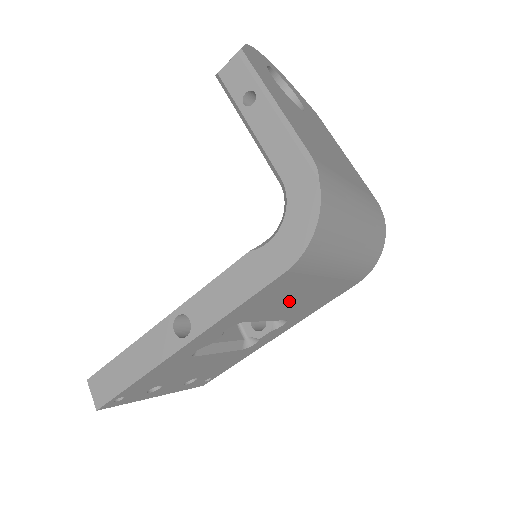
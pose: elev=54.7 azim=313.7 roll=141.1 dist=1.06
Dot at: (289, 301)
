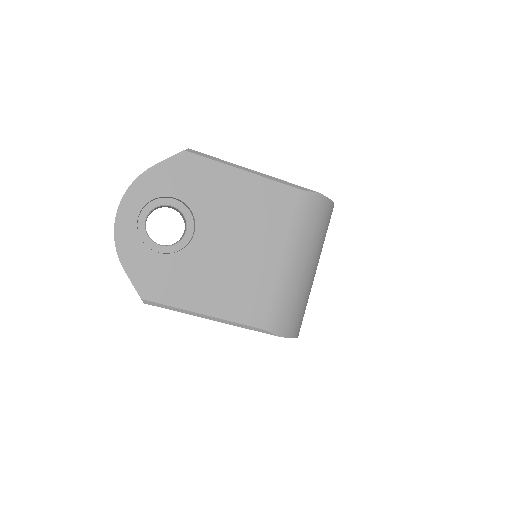
Dot at: occluded
